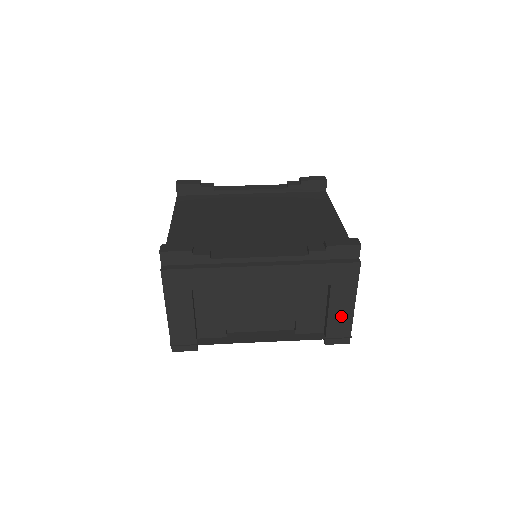
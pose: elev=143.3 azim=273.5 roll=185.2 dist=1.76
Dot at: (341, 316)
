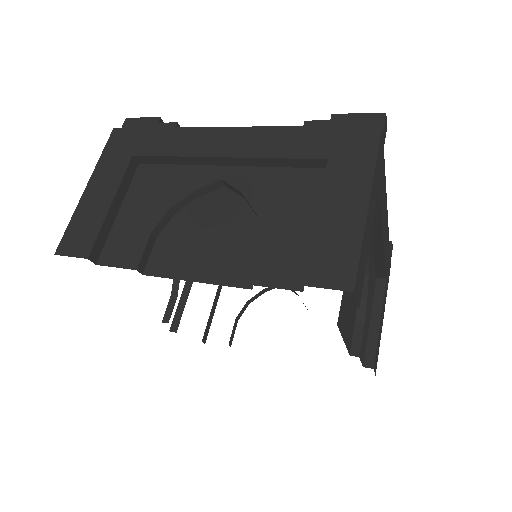
Dot at: (341, 222)
